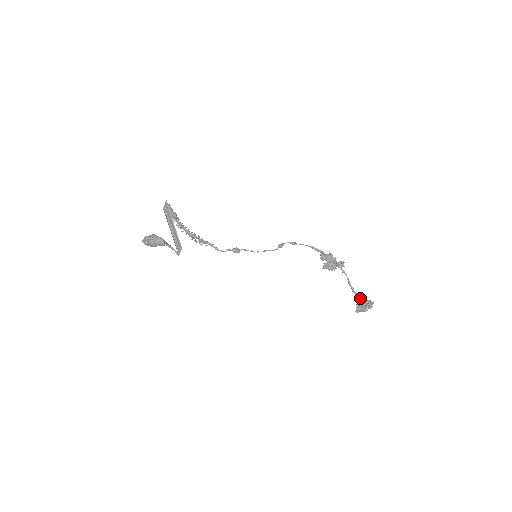
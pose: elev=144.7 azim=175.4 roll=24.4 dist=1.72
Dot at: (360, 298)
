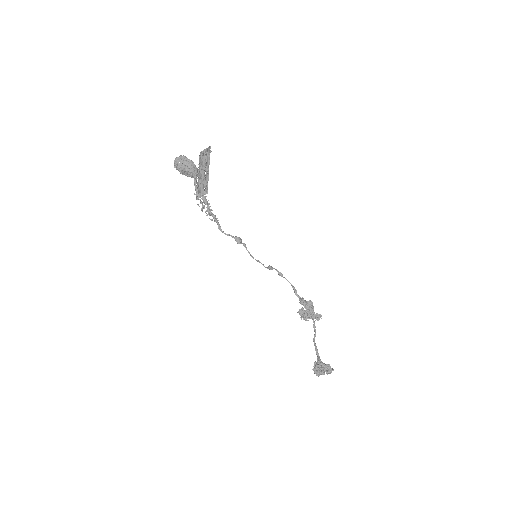
Dot at: occluded
